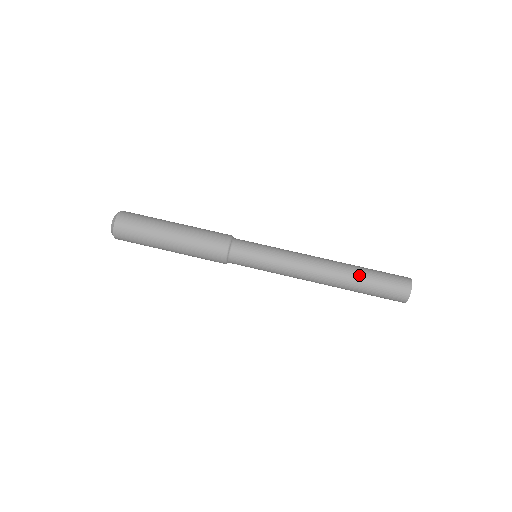
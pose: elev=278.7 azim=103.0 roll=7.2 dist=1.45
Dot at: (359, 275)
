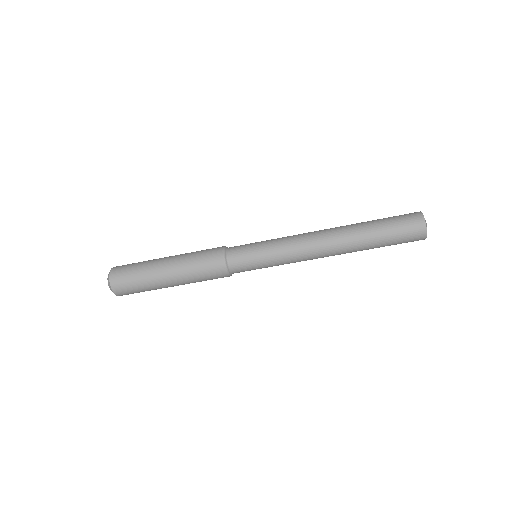
Dot at: (367, 243)
